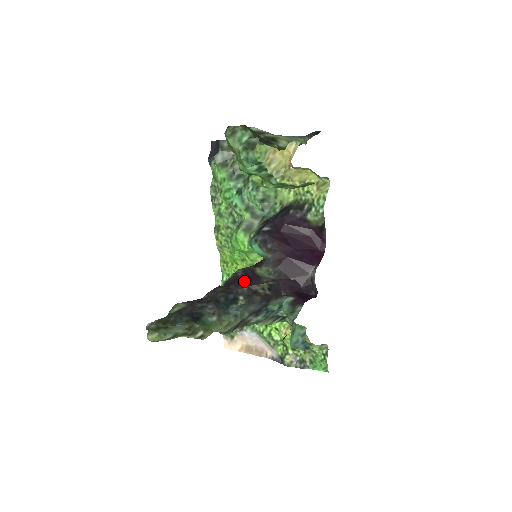
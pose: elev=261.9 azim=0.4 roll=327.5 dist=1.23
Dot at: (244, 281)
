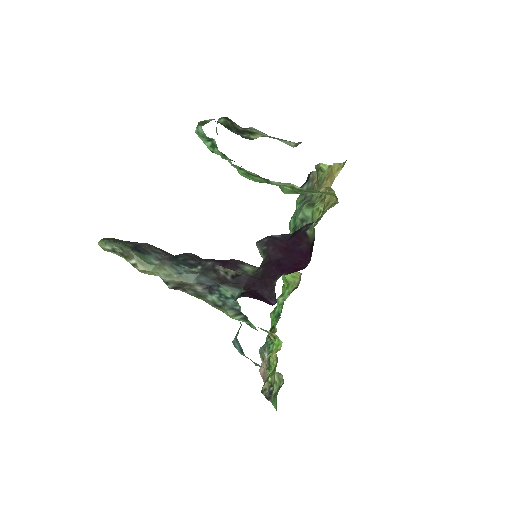
Dot at: (217, 261)
